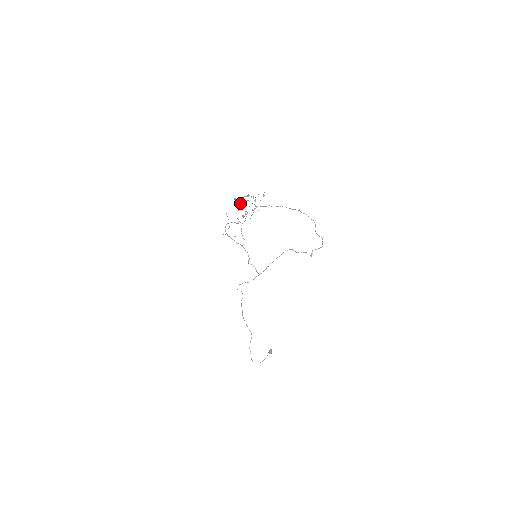
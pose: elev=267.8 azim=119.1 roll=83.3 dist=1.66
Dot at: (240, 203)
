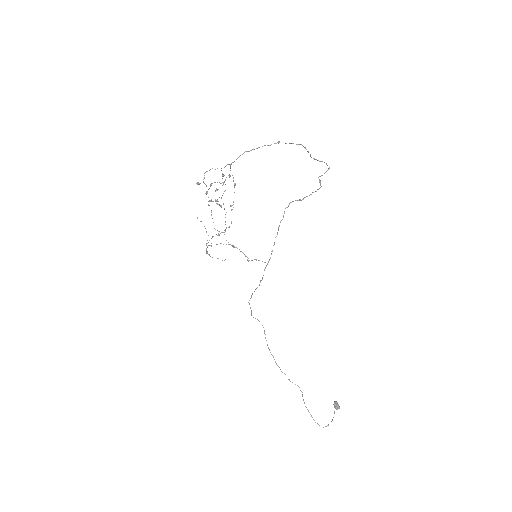
Dot at: occluded
